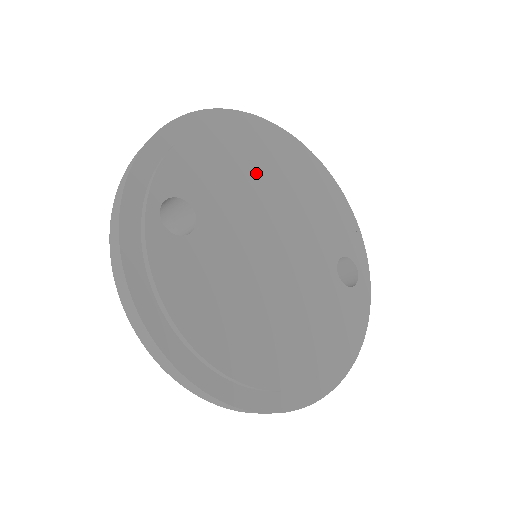
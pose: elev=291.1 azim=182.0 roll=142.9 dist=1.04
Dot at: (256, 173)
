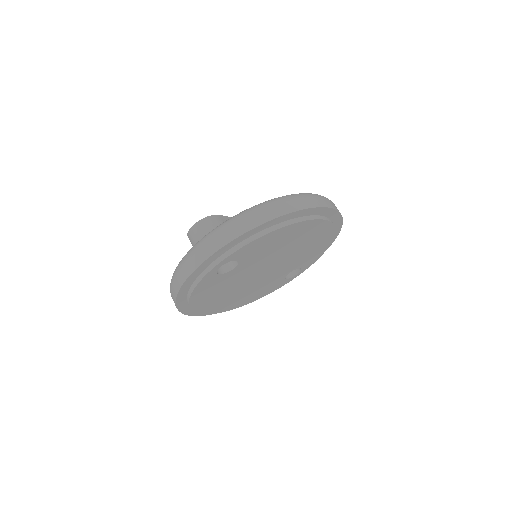
Dot at: (291, 242)
